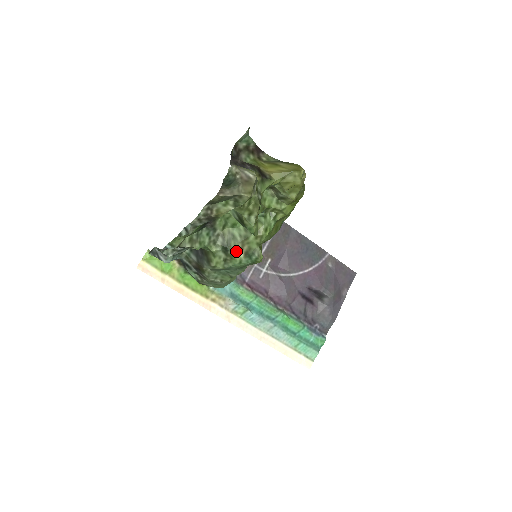
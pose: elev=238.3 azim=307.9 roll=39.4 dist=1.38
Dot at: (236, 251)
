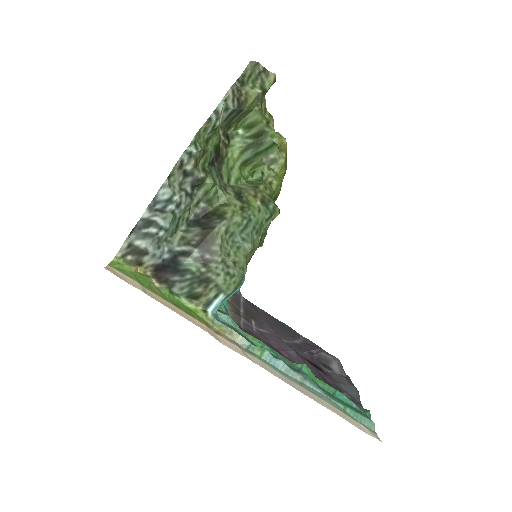
Dot at: (251, 198)
